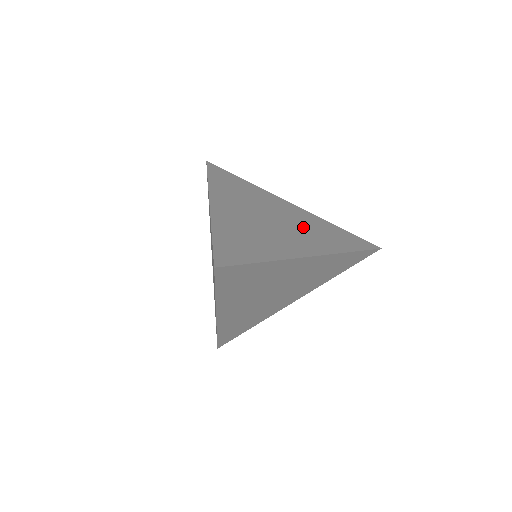
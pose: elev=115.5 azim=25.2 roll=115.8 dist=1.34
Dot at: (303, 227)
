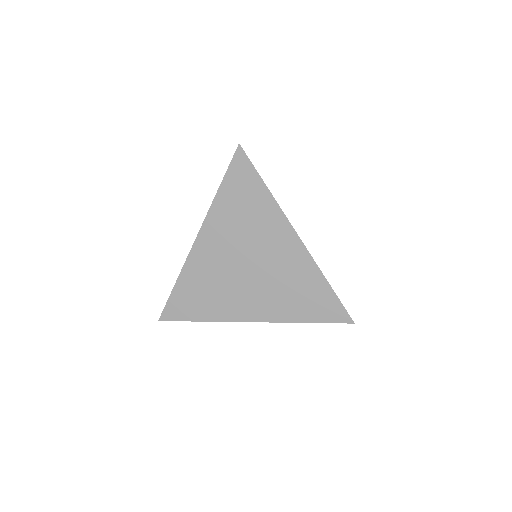
Dot at: occluded
